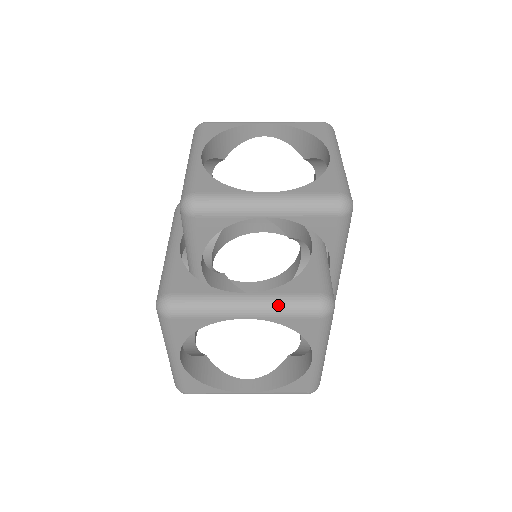
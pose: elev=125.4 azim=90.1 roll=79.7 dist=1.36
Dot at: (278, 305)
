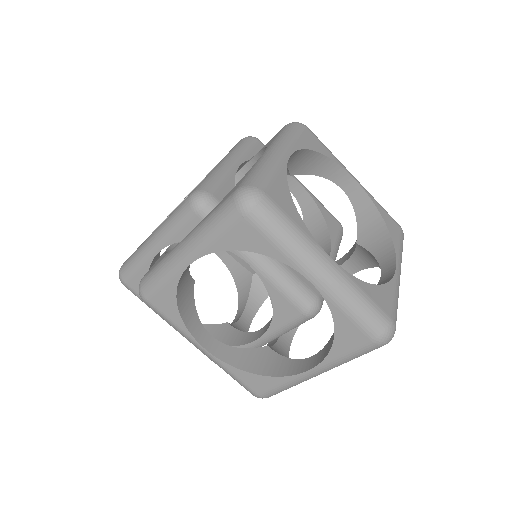
Dot at: (190, 342)
